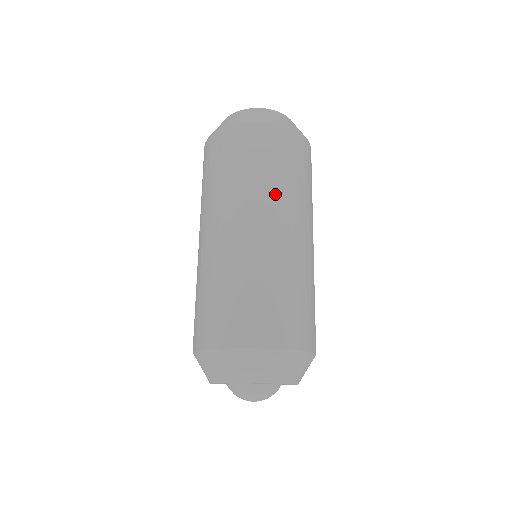
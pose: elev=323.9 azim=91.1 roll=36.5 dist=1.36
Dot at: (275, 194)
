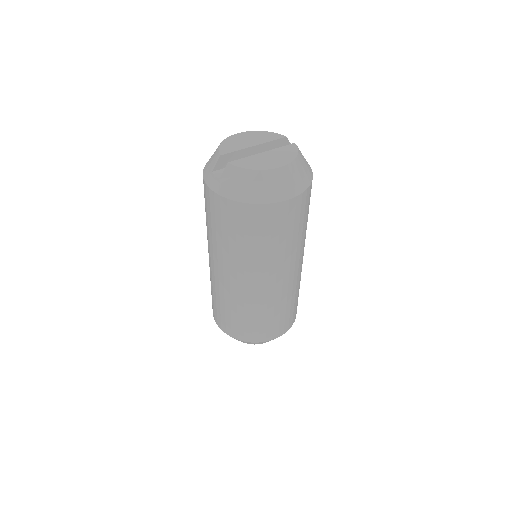
Dot at: (296, 251)
